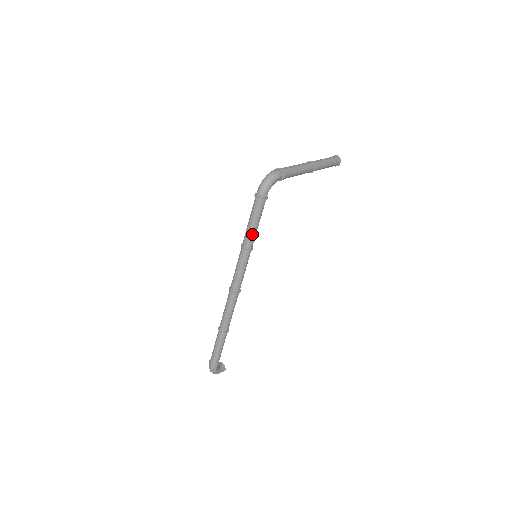
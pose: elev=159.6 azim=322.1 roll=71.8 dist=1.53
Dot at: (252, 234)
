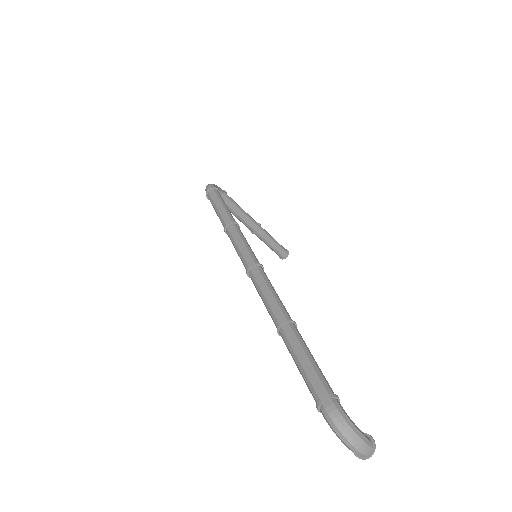
Dot at: (226, 211)
